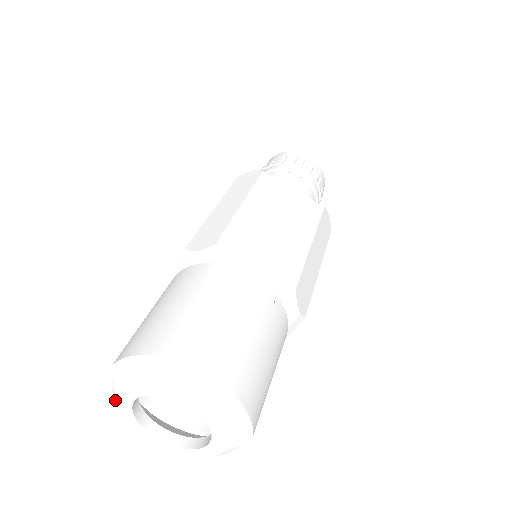
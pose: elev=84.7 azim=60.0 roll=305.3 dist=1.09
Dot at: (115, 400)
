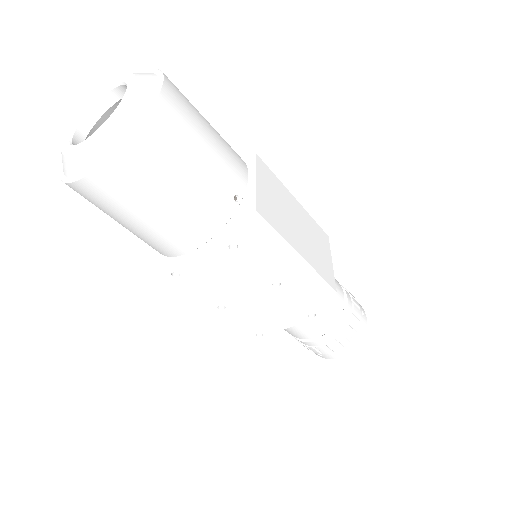
Dot at: occluded
